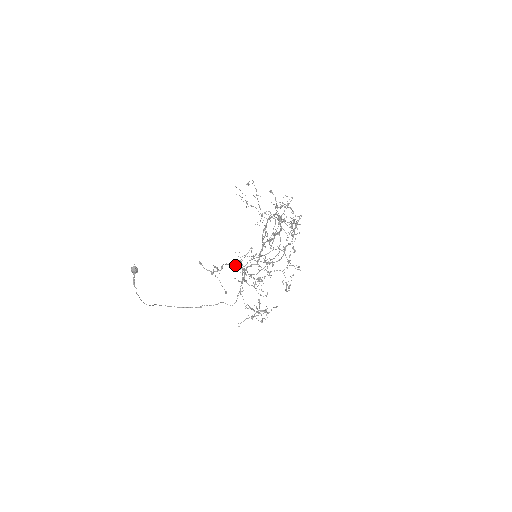
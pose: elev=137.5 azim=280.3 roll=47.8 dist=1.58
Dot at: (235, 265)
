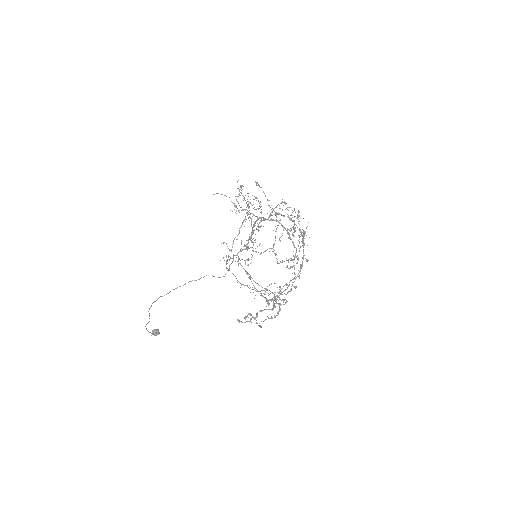
Dot at: (228, 259)
